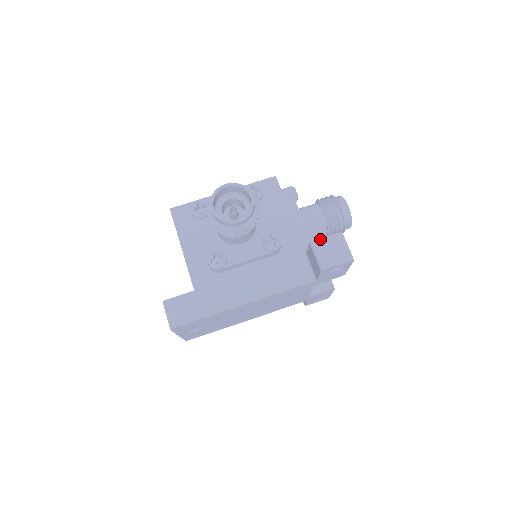
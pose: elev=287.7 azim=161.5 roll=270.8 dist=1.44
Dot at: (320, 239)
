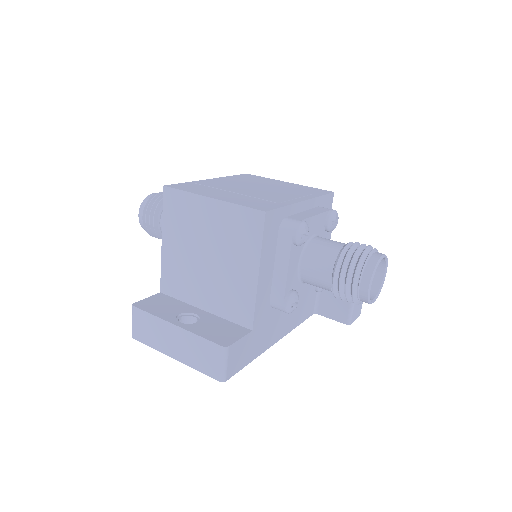
Dot at: occluded
